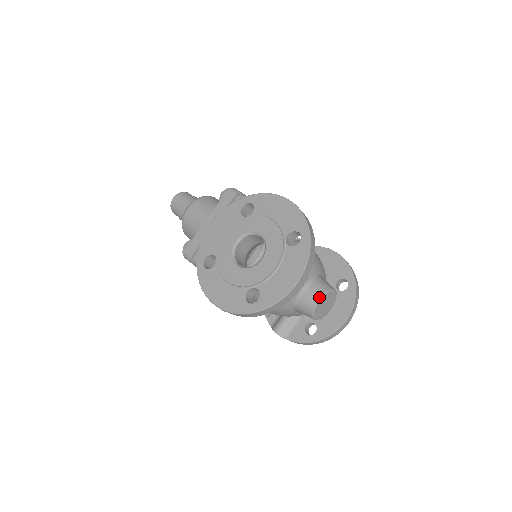
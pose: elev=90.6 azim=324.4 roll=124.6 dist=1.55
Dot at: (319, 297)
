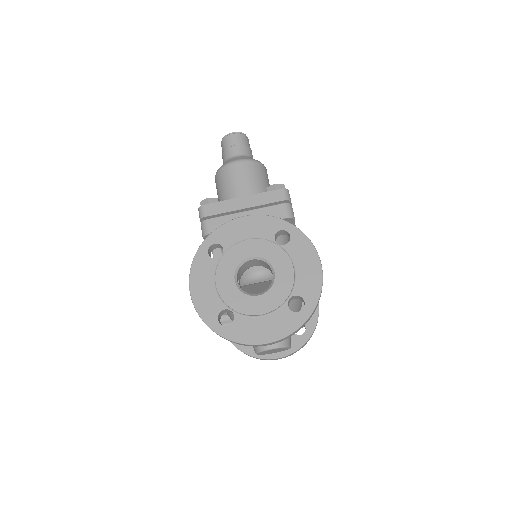
Dot at: (274, 347)
